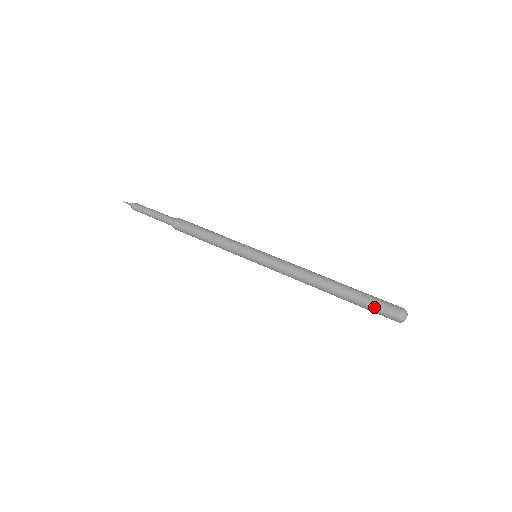
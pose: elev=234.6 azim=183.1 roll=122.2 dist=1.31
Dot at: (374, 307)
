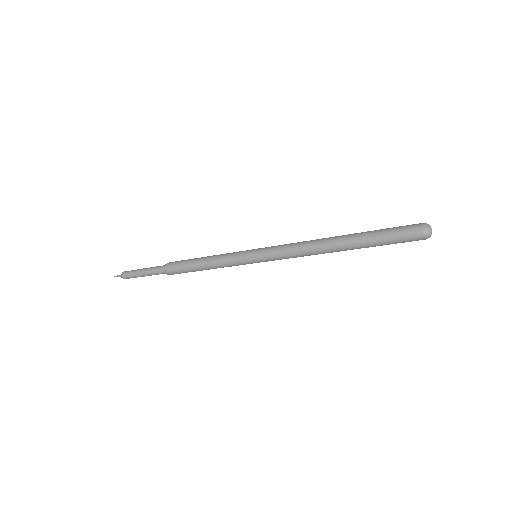
Dot at: (394, 241)
